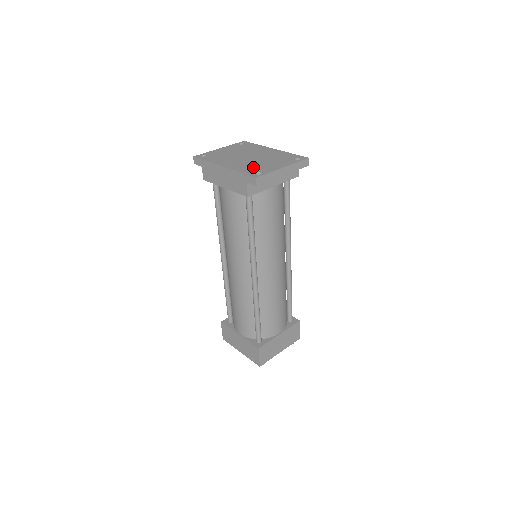
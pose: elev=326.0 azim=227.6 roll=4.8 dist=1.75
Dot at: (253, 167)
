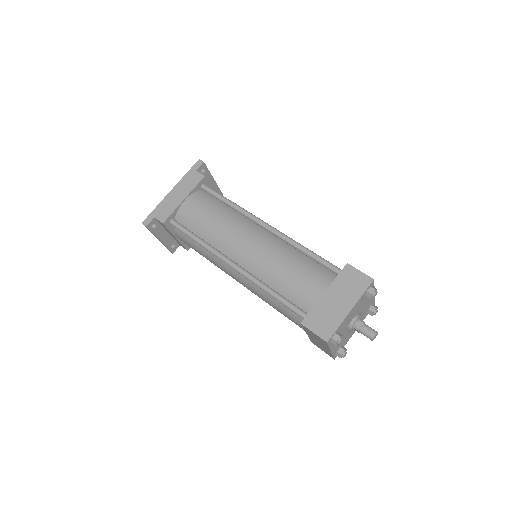
Dot at: occluded
